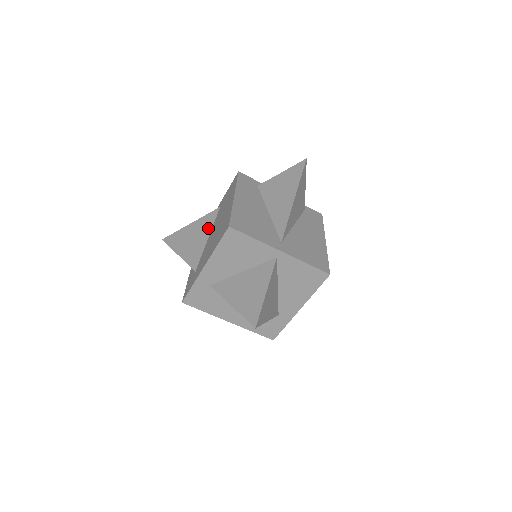
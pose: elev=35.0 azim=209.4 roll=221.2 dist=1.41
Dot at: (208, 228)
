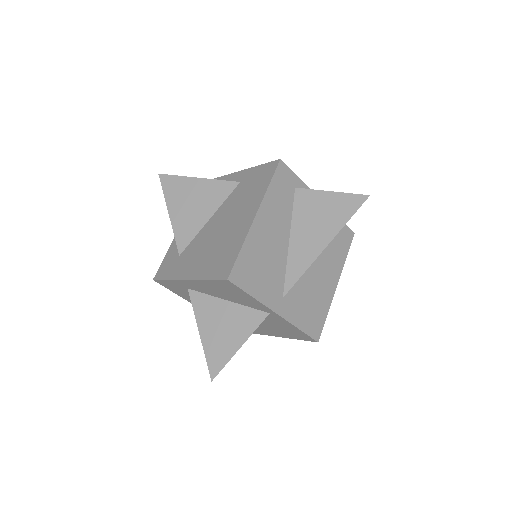
Dot at: (215, 204)
